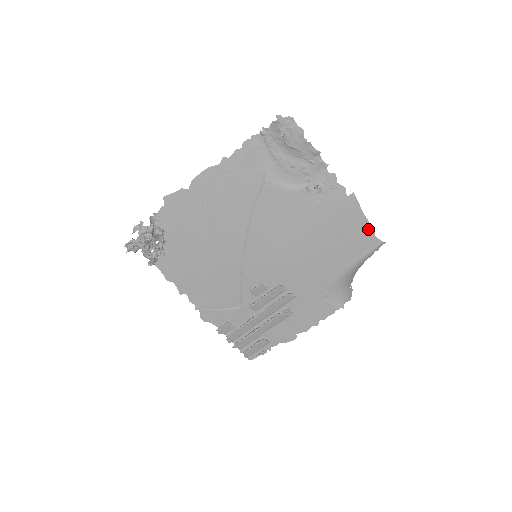
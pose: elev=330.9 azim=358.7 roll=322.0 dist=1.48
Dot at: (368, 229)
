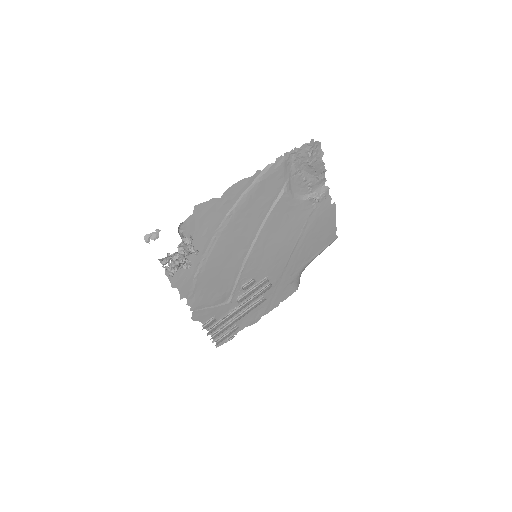
Dot at: (334, 229)
